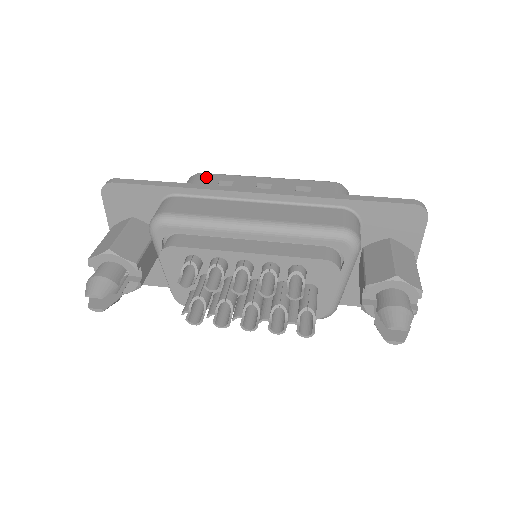
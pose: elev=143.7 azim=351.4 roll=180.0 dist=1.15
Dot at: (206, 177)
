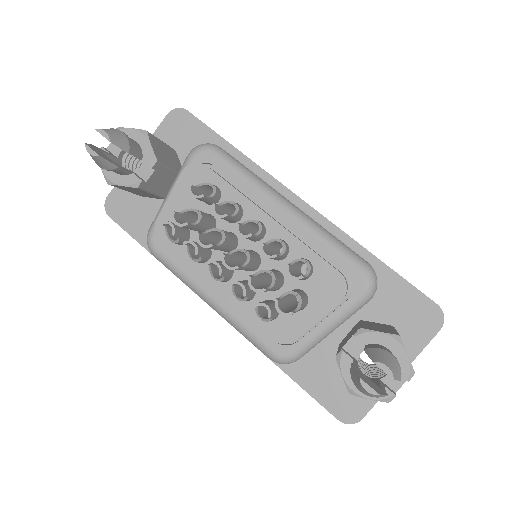
Dot at: occluded
